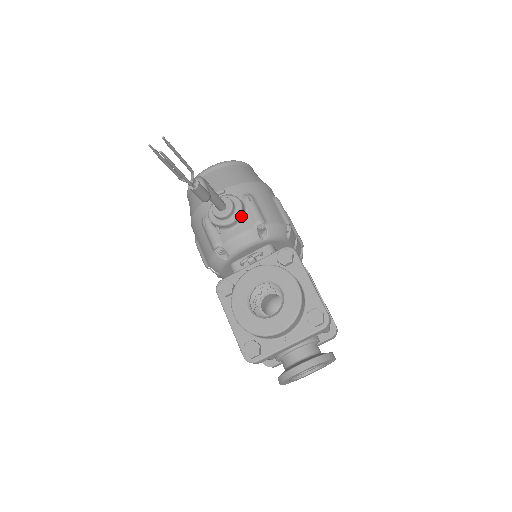
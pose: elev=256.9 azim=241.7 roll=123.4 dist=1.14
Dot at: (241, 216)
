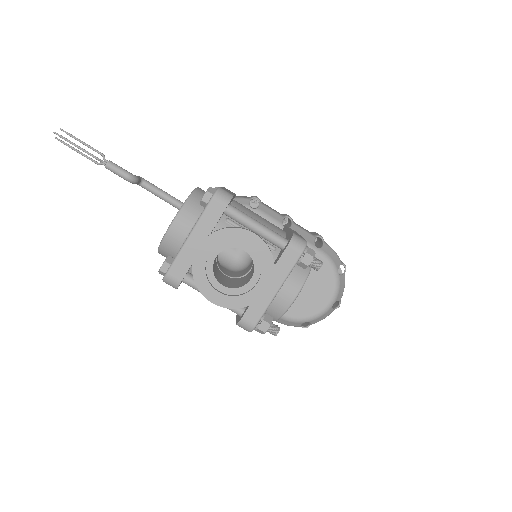
Dot at: occluded
